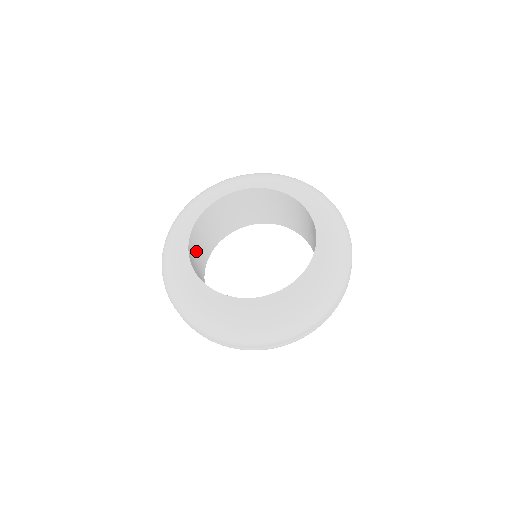
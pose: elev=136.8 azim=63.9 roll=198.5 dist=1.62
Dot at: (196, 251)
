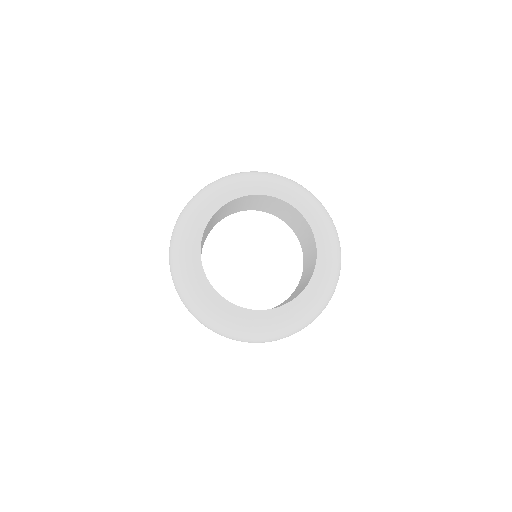
Dot at: occluded
